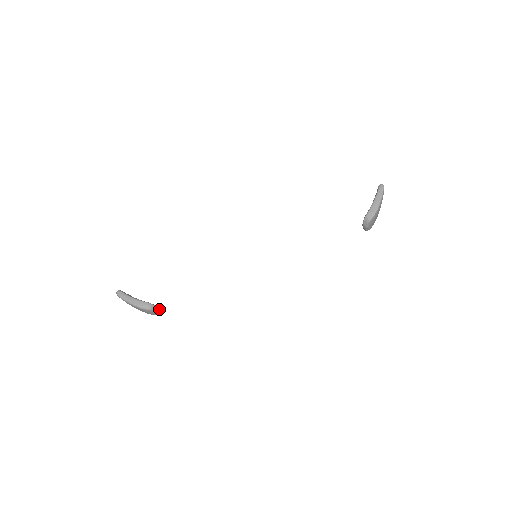
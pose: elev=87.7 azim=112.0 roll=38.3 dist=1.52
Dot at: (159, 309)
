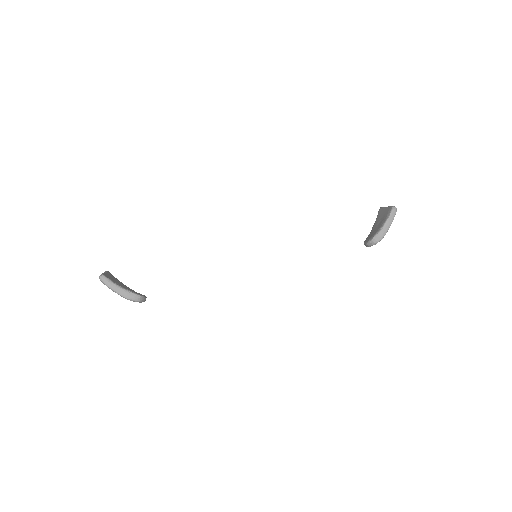
Dot at: occluded
